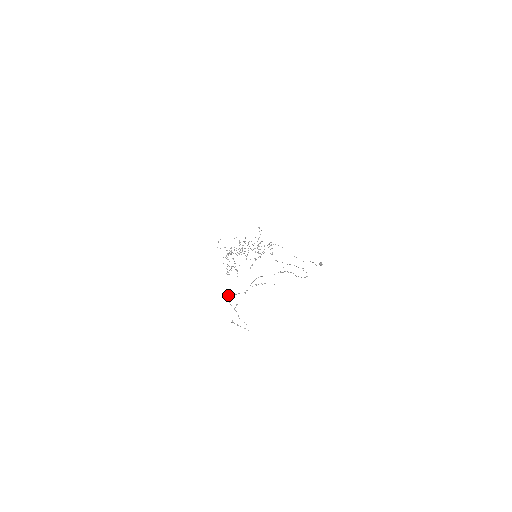
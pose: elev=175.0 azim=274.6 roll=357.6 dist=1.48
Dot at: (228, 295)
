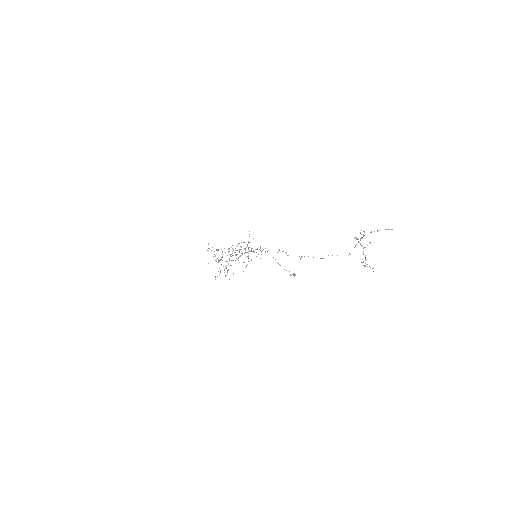
Dot at: (356, 237)
